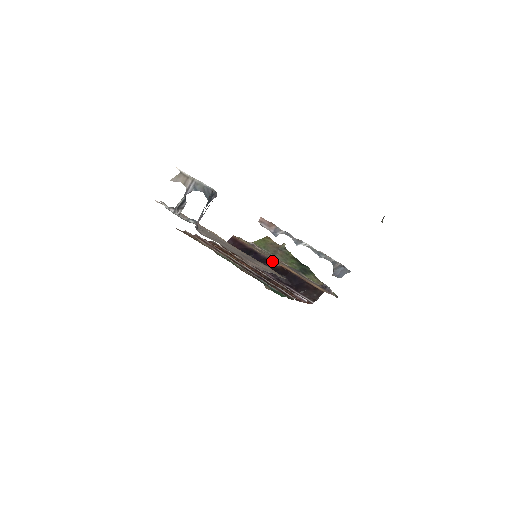
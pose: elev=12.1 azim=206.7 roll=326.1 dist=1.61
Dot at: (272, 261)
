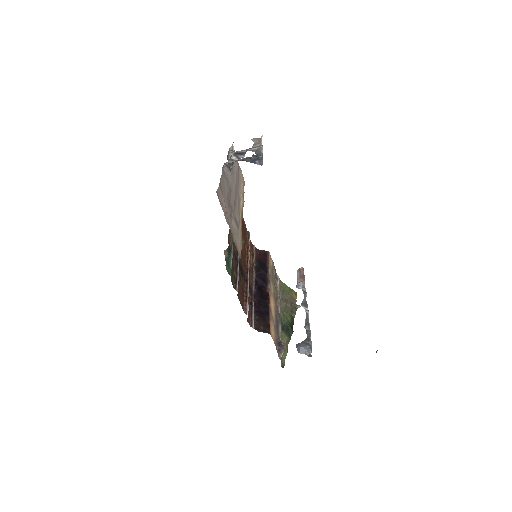
Dot at: (269, 286)
